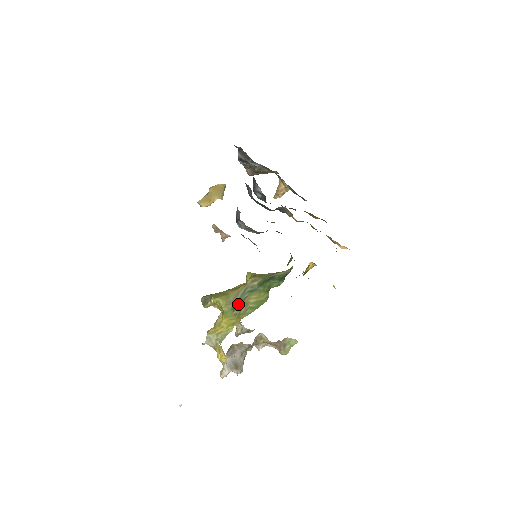
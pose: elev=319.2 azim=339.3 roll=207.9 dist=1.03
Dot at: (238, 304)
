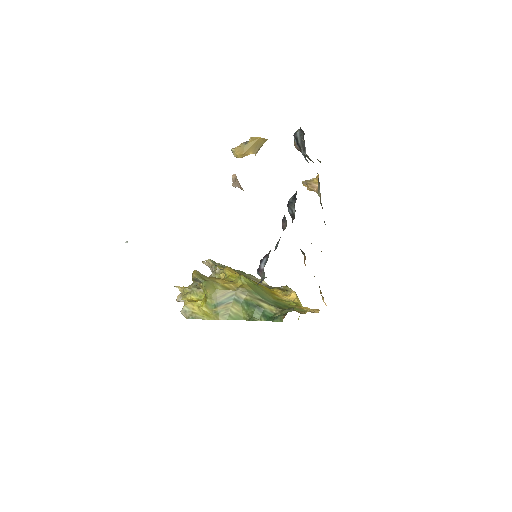
Dot at: (221, 304)
